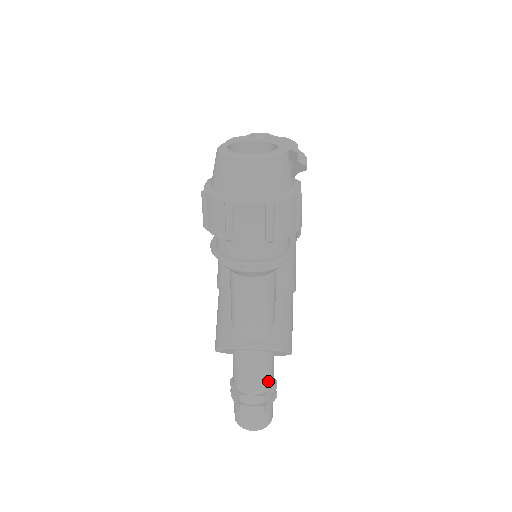
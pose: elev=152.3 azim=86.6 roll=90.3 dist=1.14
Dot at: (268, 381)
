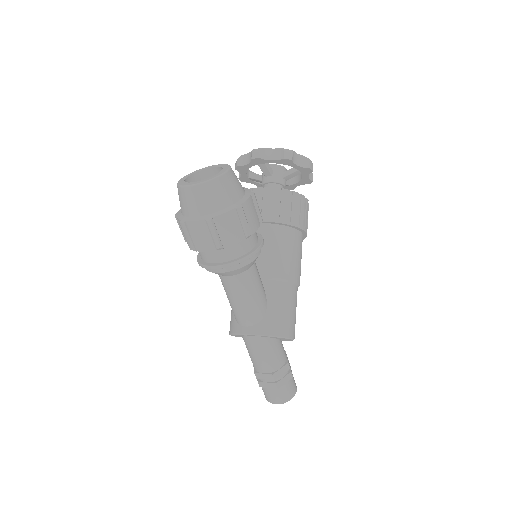
Dot at: (275, 362)
